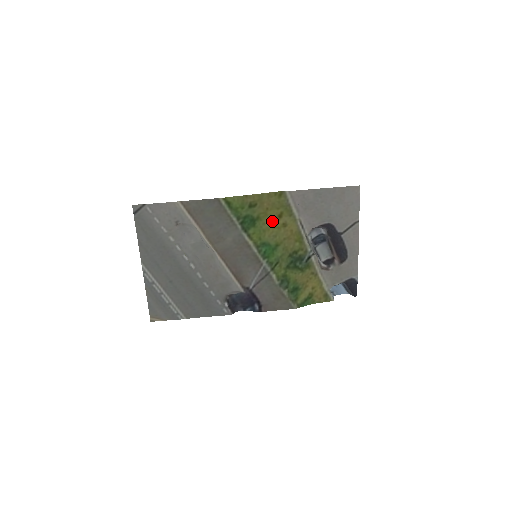
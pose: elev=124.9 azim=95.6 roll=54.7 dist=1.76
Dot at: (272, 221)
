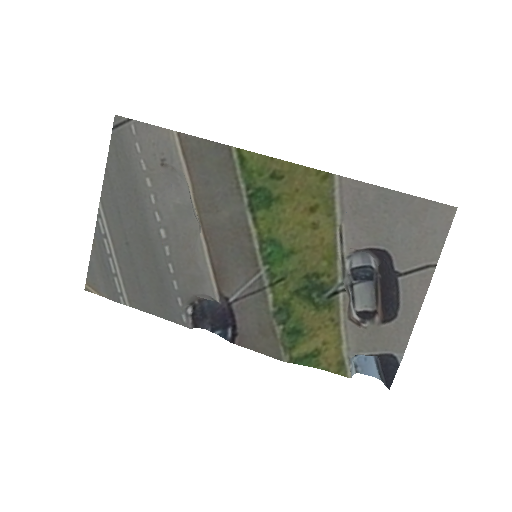
Dot at: (298, 212)
